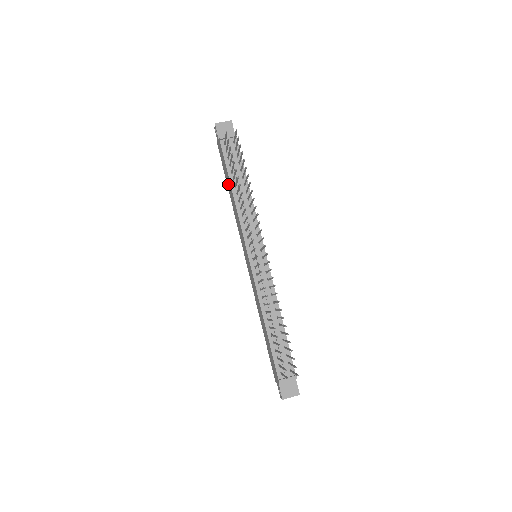
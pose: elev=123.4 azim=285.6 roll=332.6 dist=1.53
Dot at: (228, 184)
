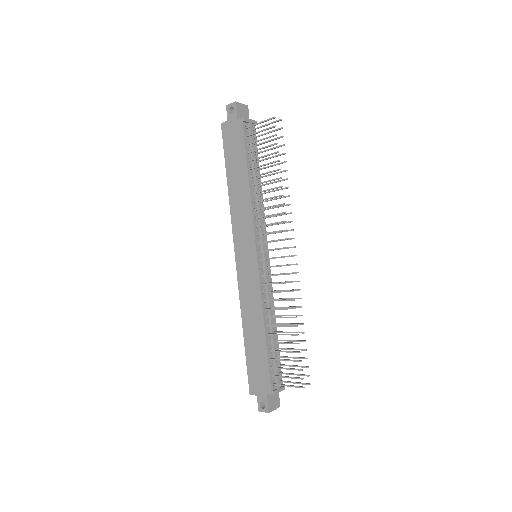
Dot at: (235, 171)
